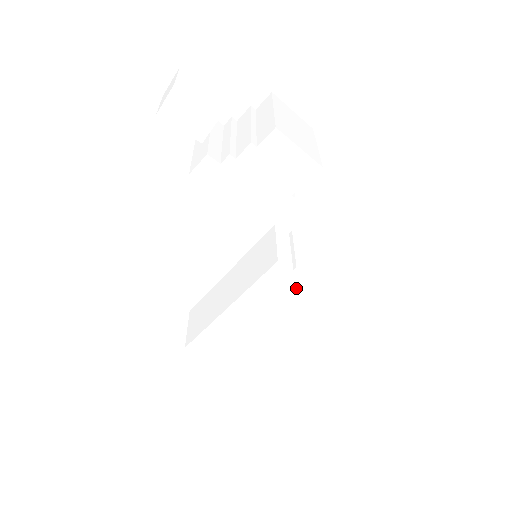
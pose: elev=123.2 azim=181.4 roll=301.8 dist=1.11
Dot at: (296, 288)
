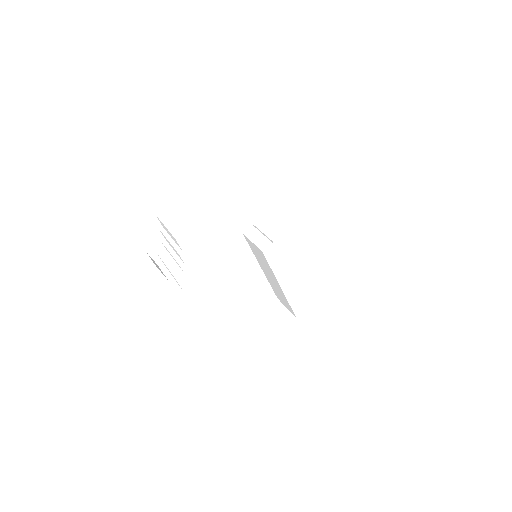
Dot at: (288, 244)
